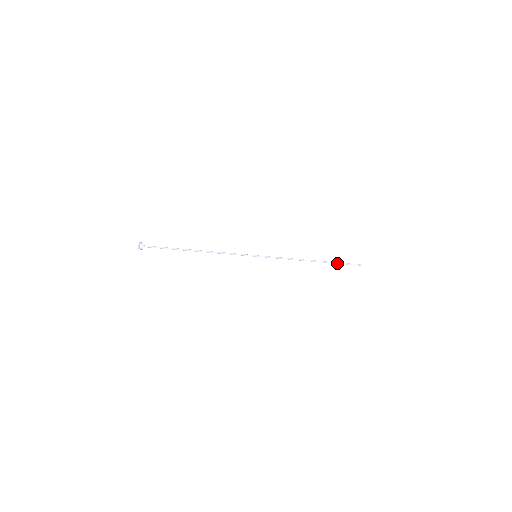
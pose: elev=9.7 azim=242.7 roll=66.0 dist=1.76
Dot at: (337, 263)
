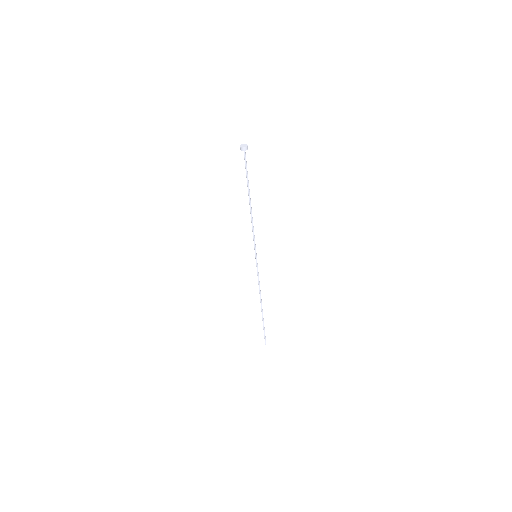
Dot at: occluded
